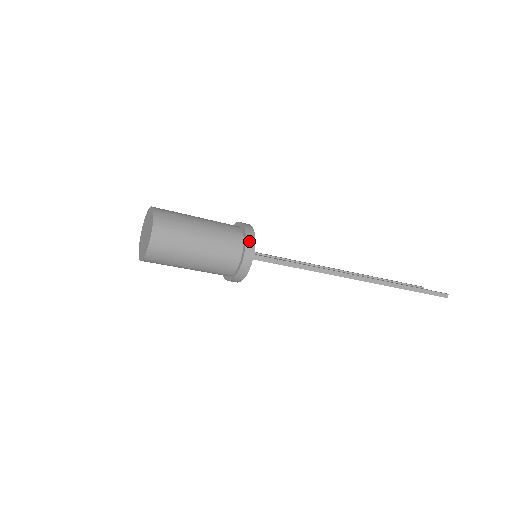
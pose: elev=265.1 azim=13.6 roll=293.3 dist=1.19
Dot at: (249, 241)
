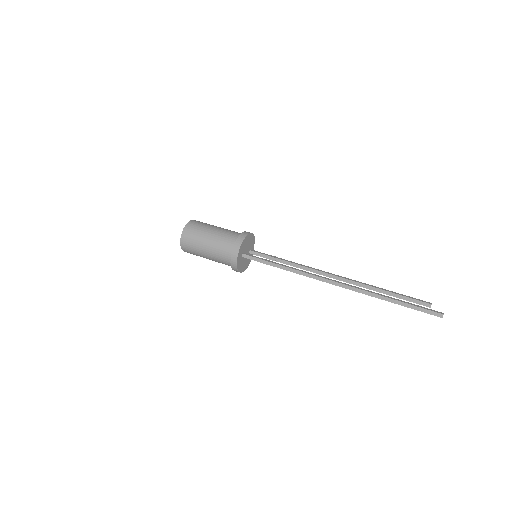
Dot at: (236, 245)
